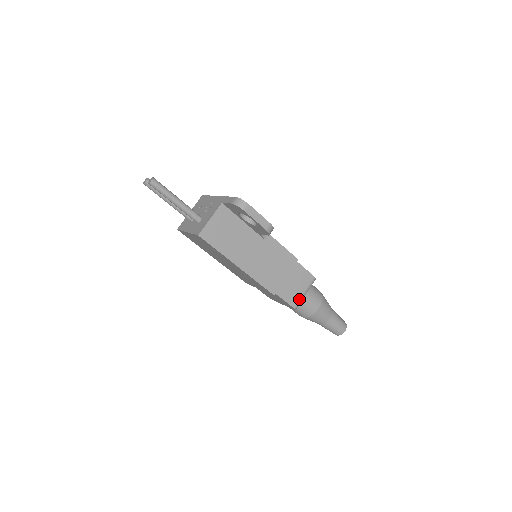
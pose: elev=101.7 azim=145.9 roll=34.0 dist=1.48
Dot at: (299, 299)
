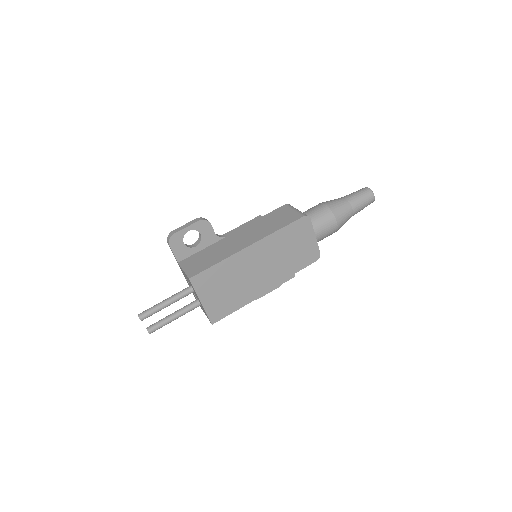
Dot at: (298, 213)
